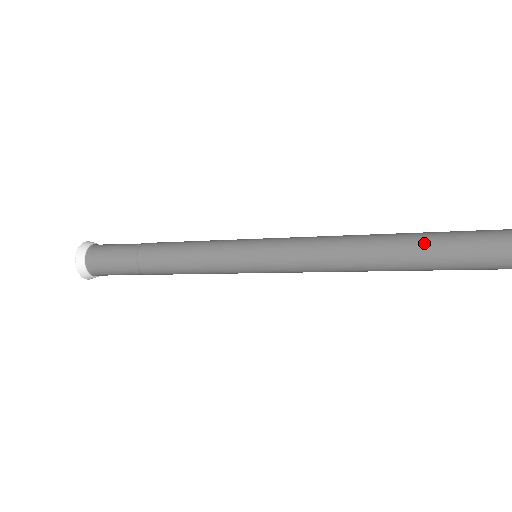
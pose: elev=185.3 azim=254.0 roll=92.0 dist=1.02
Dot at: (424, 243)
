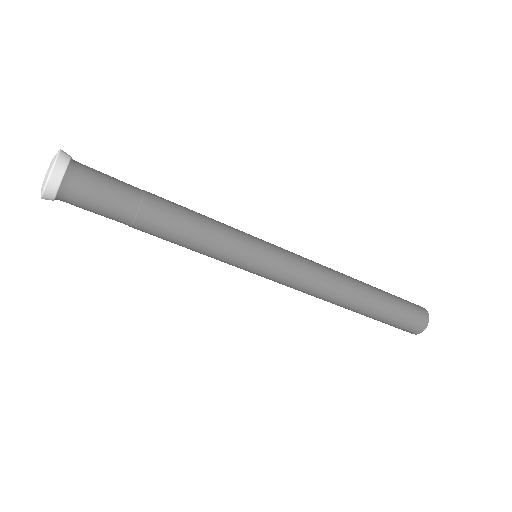
Dot at: (377, 288)
